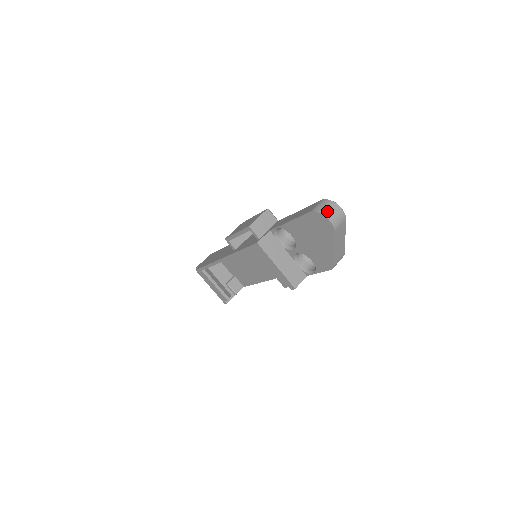
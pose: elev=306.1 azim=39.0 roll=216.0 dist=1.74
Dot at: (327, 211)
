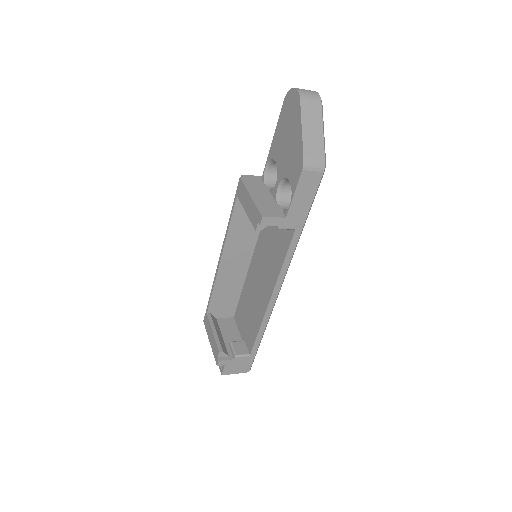
Dot at: occluded
